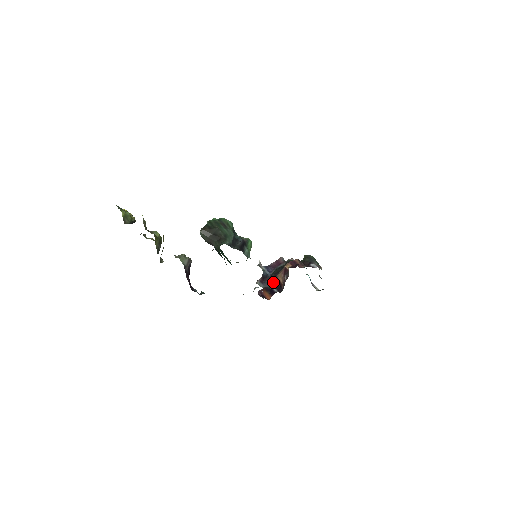
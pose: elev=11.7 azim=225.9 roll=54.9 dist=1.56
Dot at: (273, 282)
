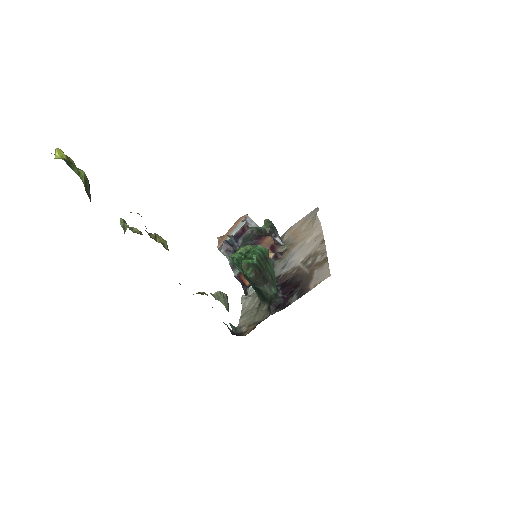
Dot at: occluded
